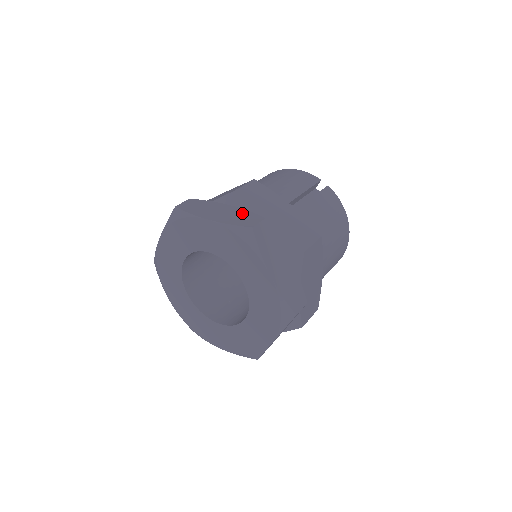
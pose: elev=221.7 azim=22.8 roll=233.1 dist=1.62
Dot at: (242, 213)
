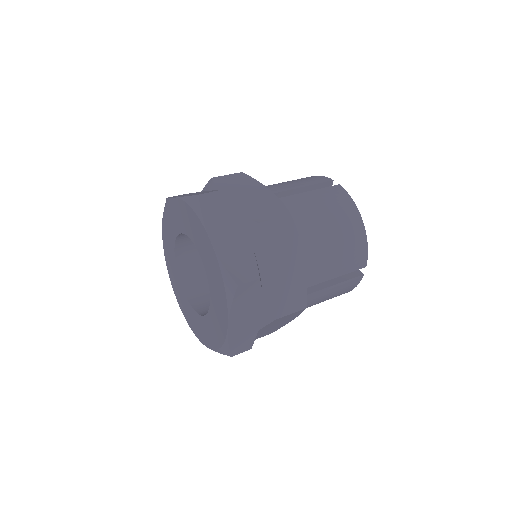
Dot at: occluded
